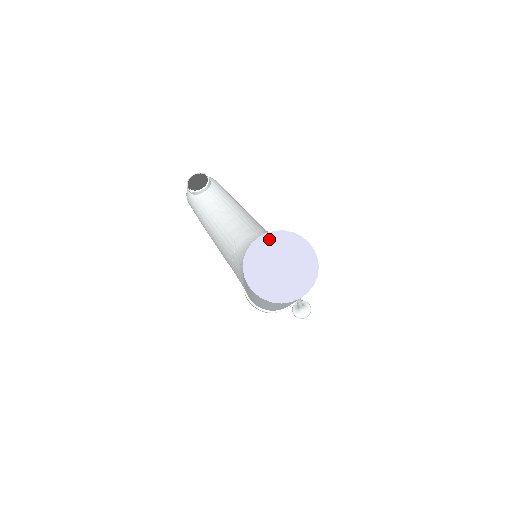
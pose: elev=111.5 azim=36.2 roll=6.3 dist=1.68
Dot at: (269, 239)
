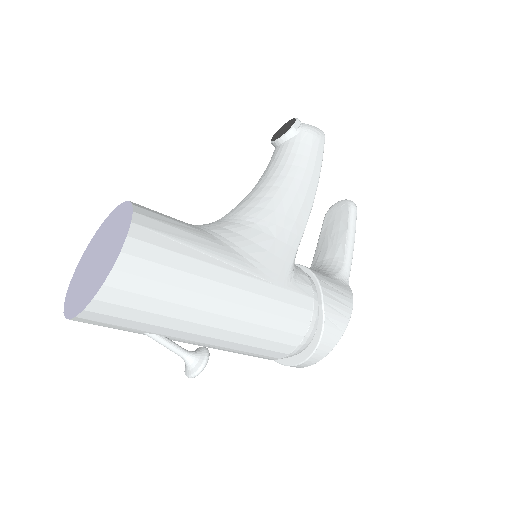
Dot at: (120, 212)
